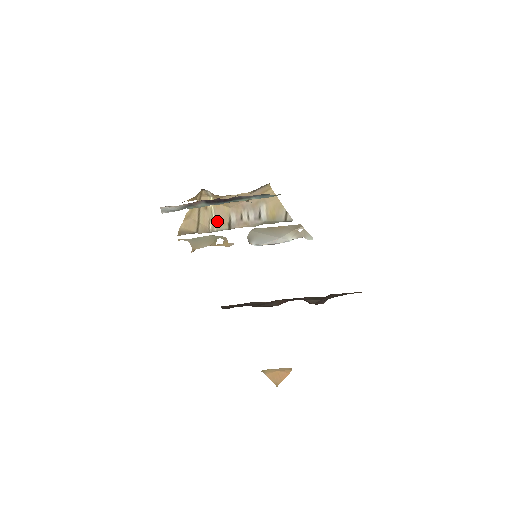
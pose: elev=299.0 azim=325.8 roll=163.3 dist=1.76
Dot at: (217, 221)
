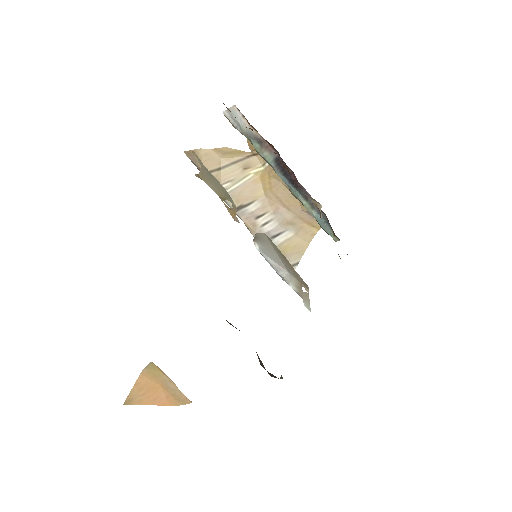
Dot at: (236, 190)
